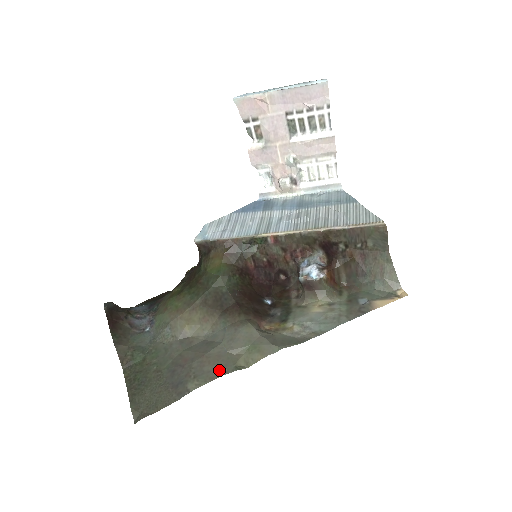
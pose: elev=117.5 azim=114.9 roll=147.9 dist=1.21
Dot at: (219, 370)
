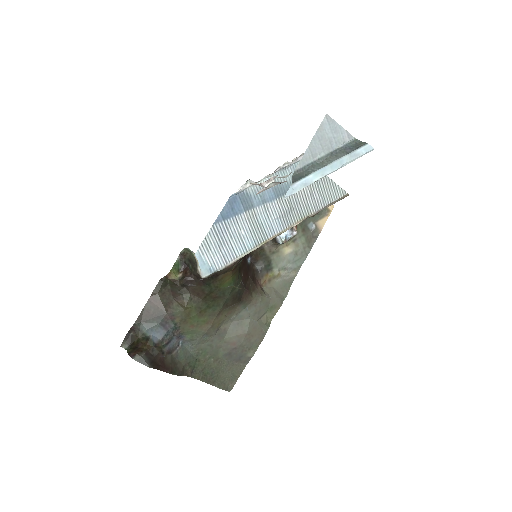
Dot at: (261, 336)
